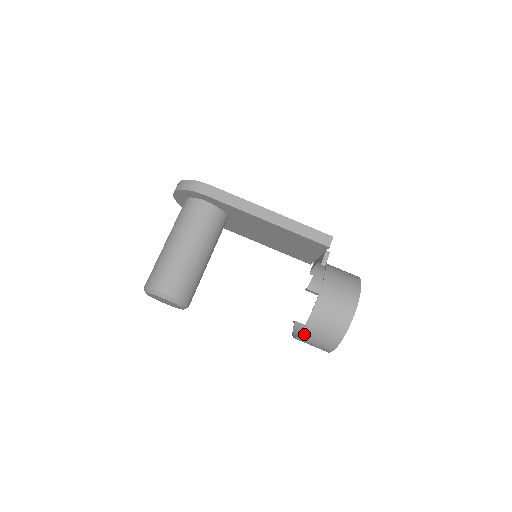
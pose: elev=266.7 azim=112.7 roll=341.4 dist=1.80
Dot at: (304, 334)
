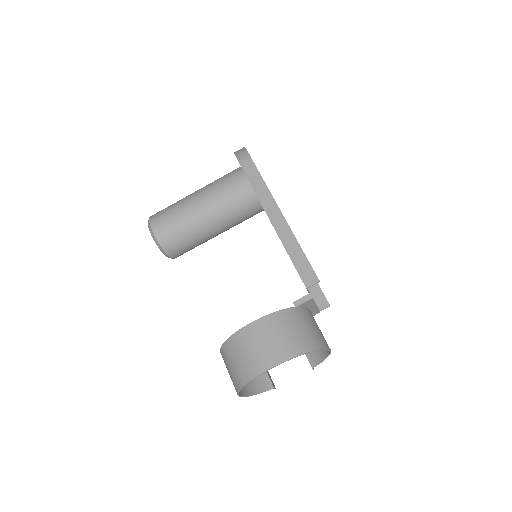
Dot at: (222, 353)
